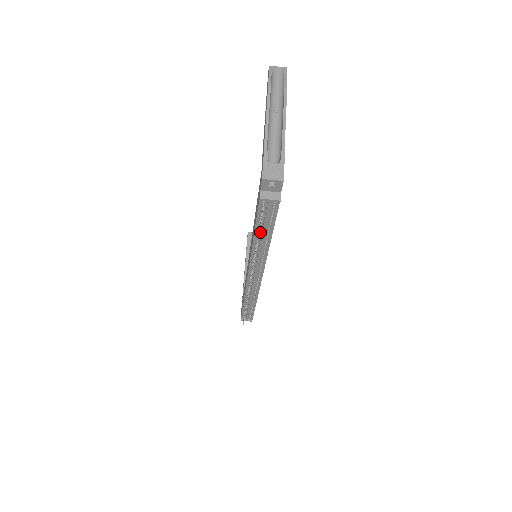
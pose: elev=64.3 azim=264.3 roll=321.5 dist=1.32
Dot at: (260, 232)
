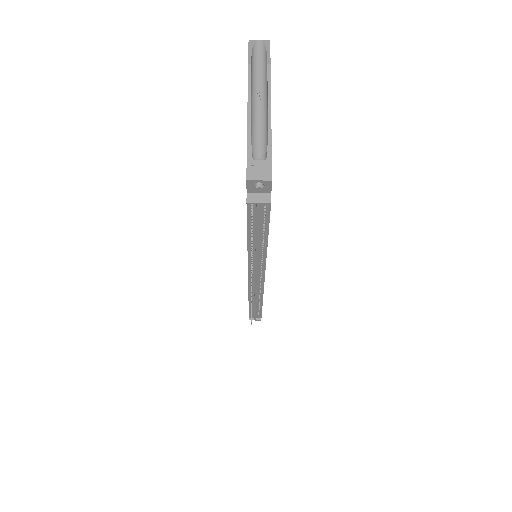
Dot at: (254, 236)
